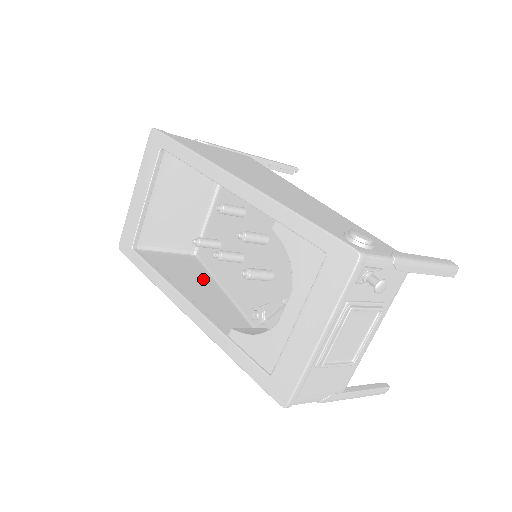
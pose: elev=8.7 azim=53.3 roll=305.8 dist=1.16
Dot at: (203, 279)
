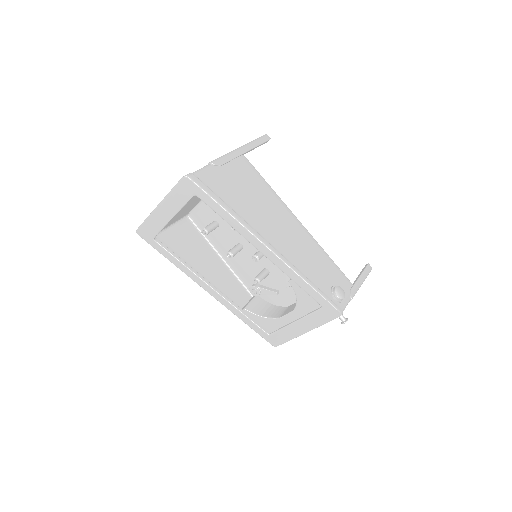
Dot at: (205, 249)
